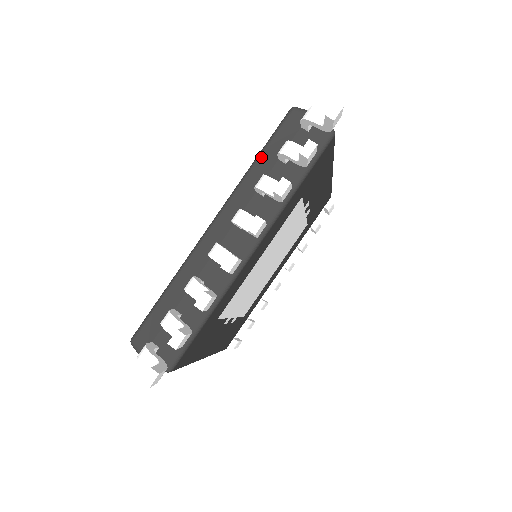
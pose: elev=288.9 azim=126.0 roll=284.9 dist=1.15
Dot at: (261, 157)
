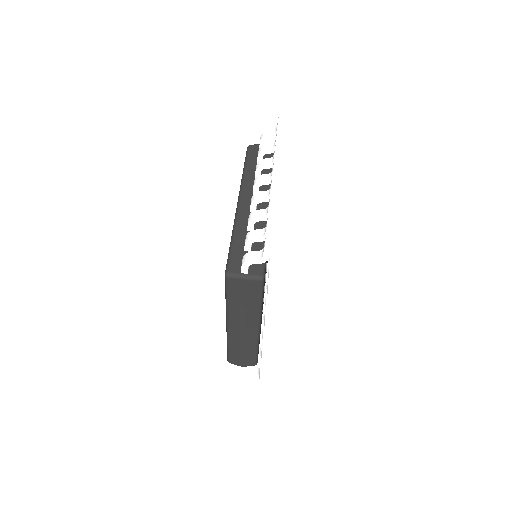
Dot at: (247, 166)
